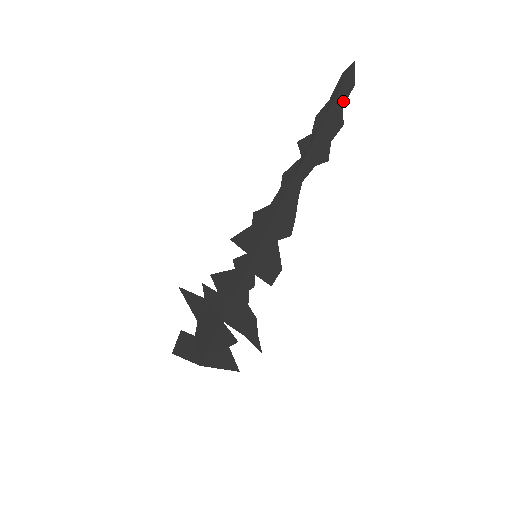
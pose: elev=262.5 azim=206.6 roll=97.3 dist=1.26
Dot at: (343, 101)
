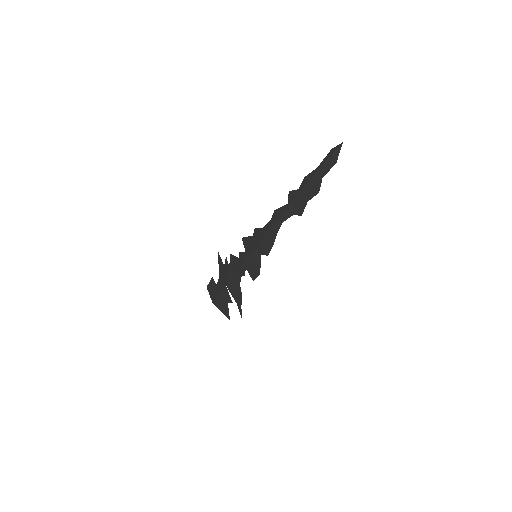
Dot at: (324, 173)
